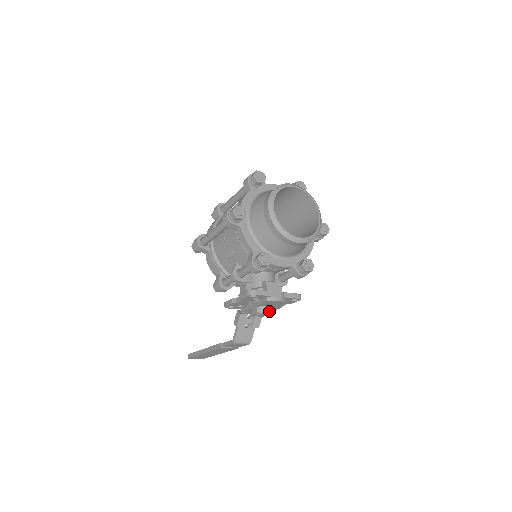
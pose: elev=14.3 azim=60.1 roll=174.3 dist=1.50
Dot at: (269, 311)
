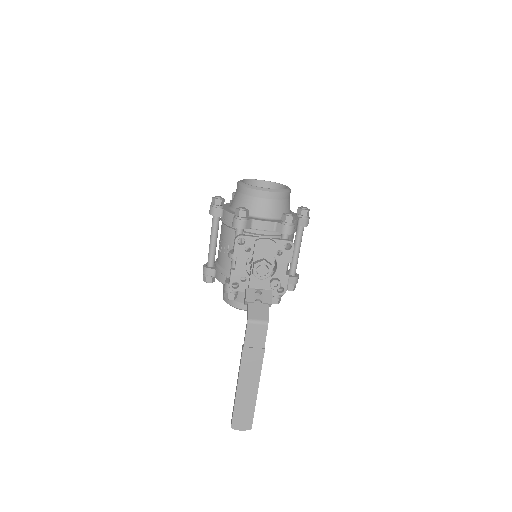
Dot at: (266, 261)
